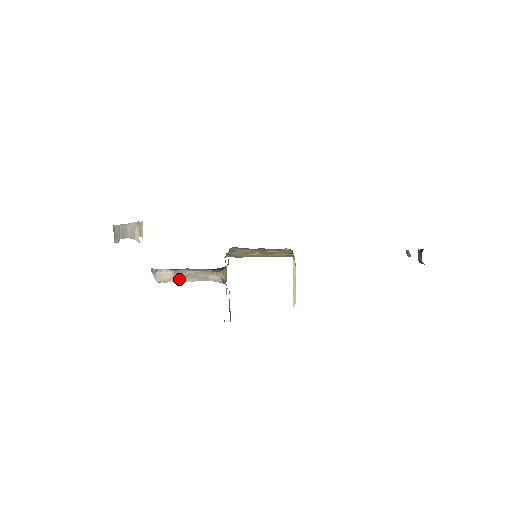
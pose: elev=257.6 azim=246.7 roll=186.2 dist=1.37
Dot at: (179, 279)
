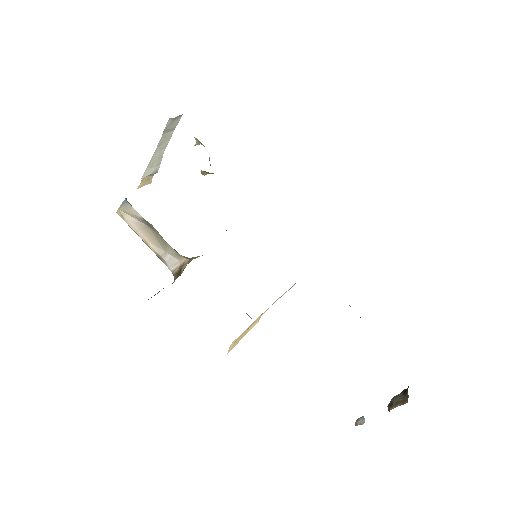
Dot at: (140, 228)
